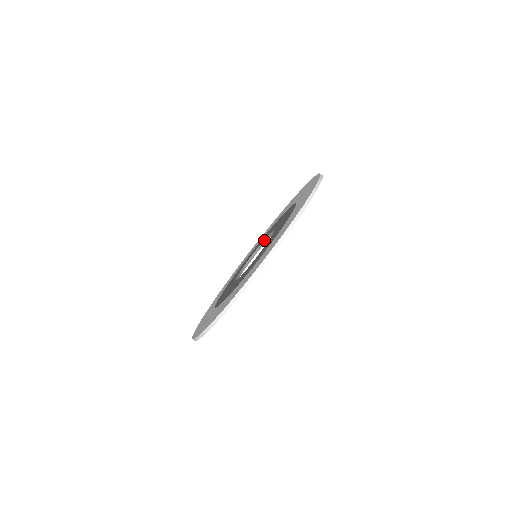
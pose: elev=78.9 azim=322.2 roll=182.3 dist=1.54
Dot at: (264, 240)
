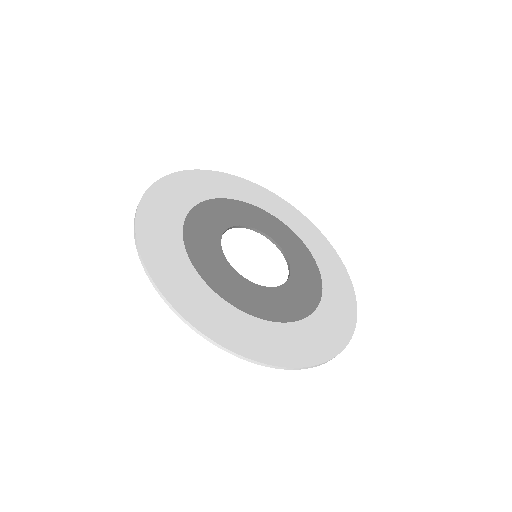
Dot at: occluded
